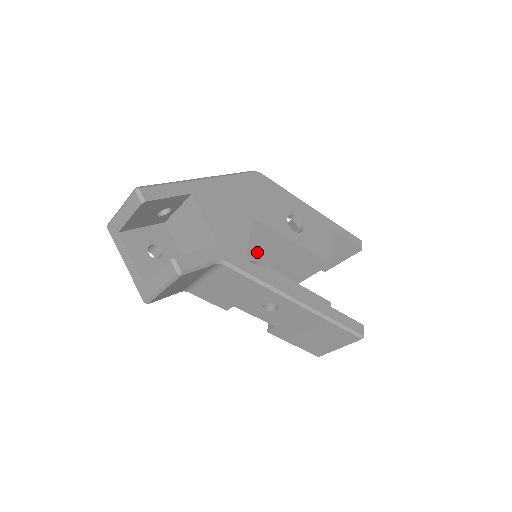
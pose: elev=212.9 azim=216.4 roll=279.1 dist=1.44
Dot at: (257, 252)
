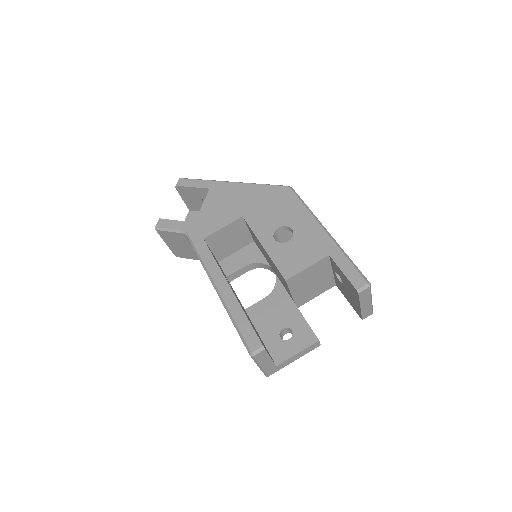
Dot at: (265, 256)
